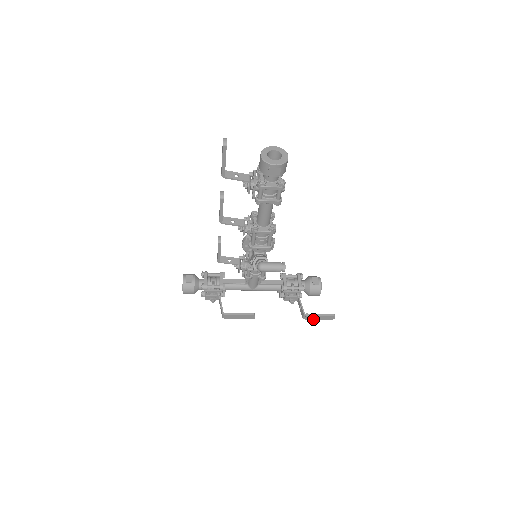
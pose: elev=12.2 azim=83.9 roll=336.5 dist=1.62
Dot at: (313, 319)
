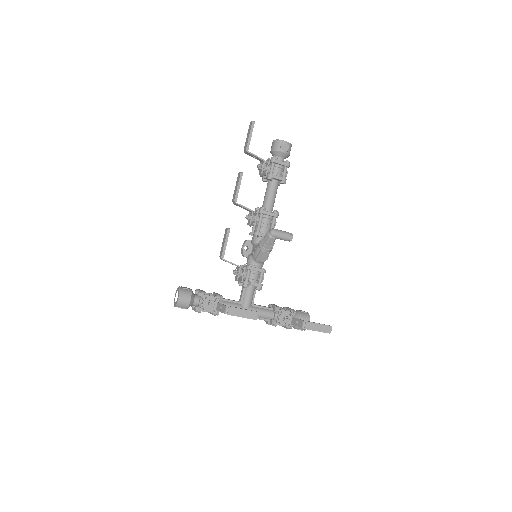
Dot at: (312, 330)
